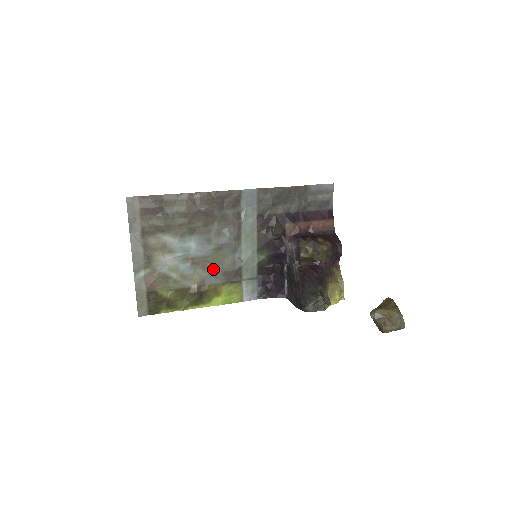
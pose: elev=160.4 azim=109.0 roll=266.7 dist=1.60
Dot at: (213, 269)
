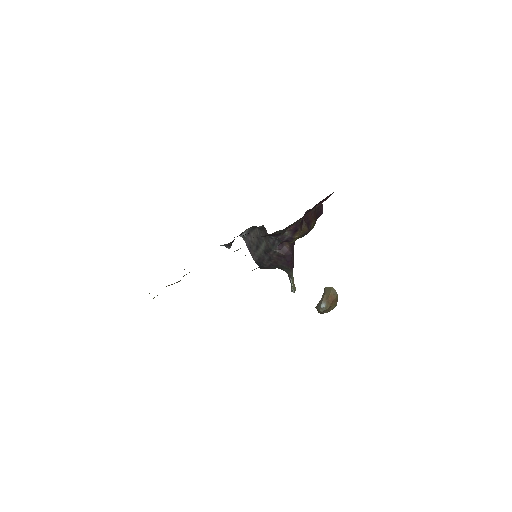
Dot at: occluded
